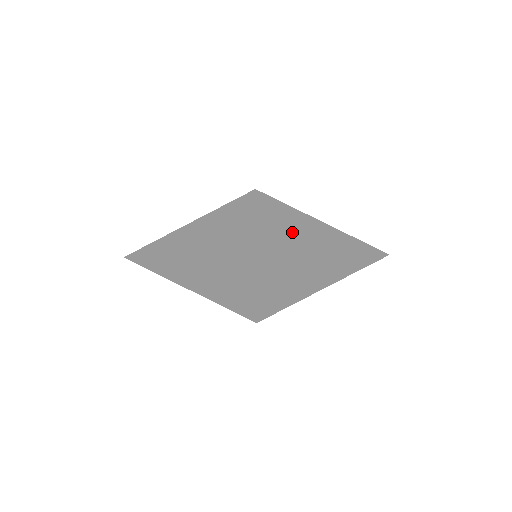
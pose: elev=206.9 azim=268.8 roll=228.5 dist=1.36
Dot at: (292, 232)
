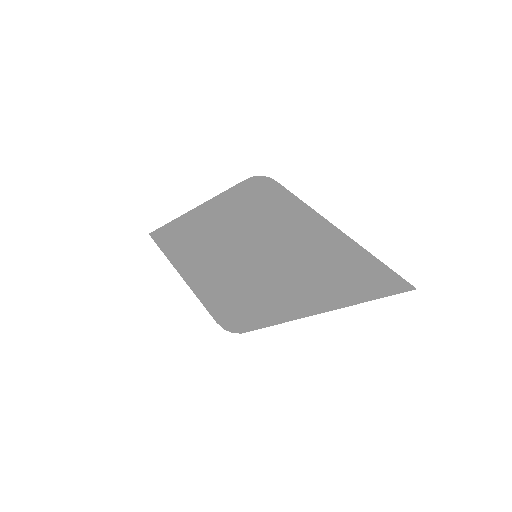
Dot at: (257, 251)
